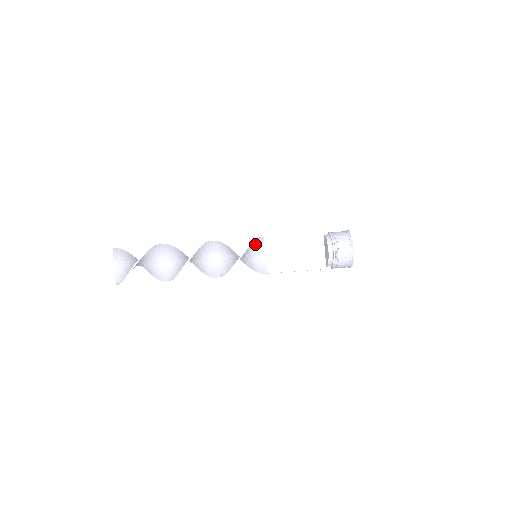
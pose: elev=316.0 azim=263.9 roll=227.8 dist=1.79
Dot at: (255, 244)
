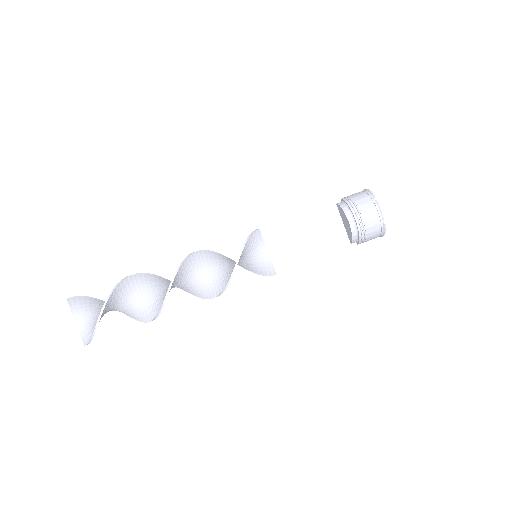
Dot at: (250, 242)
